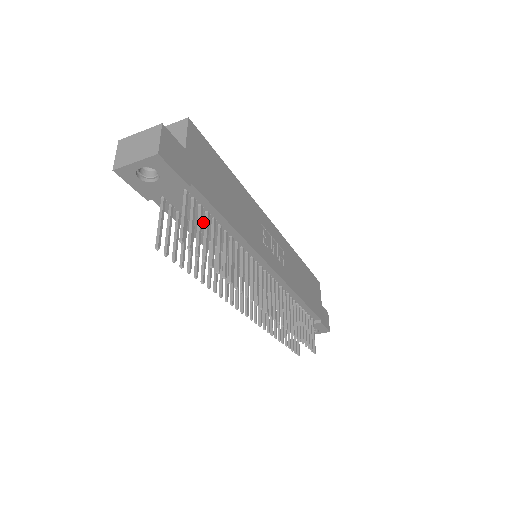
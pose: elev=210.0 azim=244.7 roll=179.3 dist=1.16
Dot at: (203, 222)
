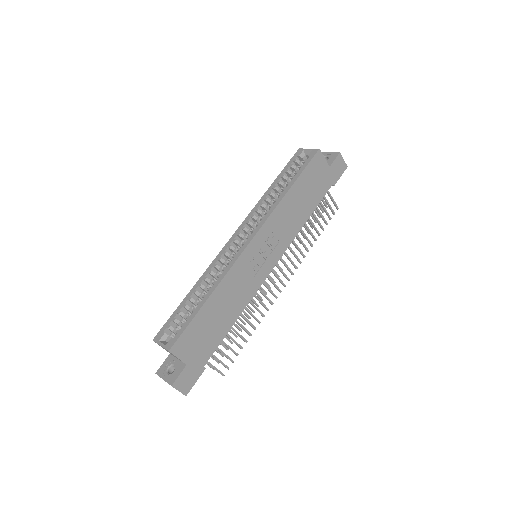
Dot at: occluded
